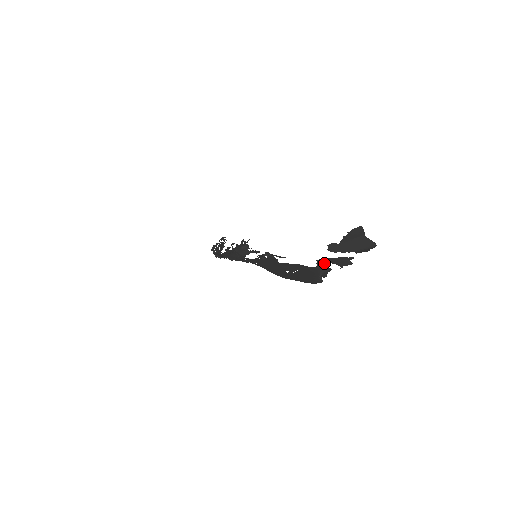
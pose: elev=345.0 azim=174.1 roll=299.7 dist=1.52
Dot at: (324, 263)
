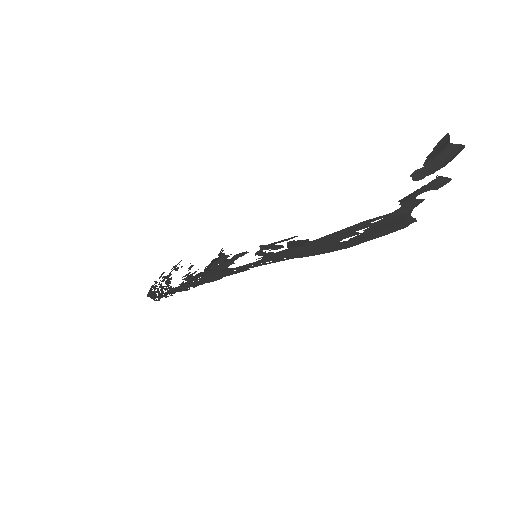
Dot at: (411, 198)
